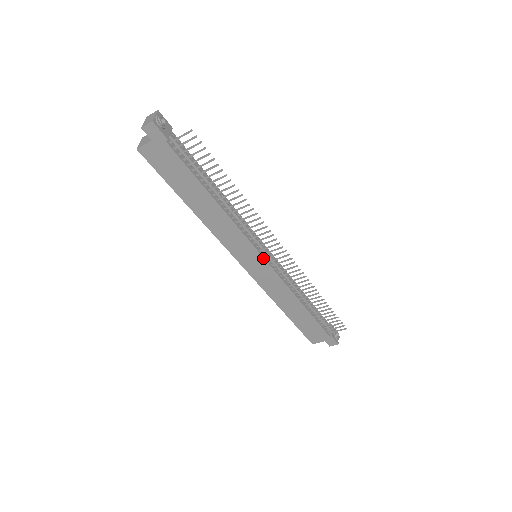
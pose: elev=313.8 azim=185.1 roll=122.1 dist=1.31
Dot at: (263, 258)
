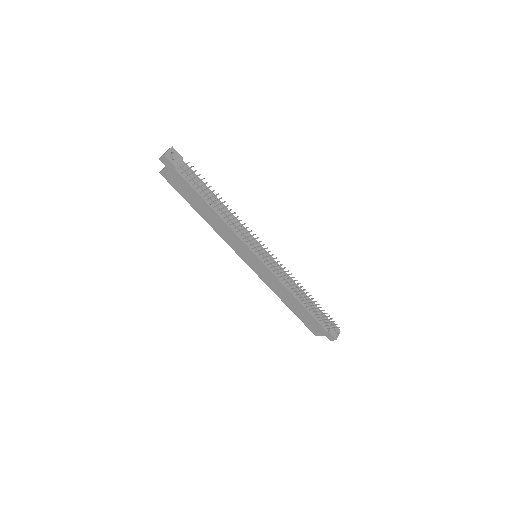
Dot at: (258, 258)
